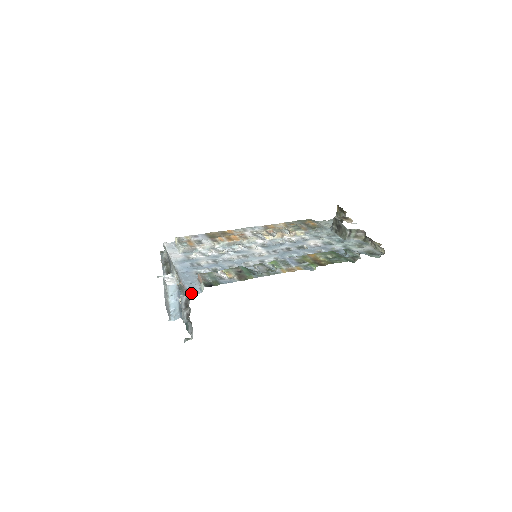
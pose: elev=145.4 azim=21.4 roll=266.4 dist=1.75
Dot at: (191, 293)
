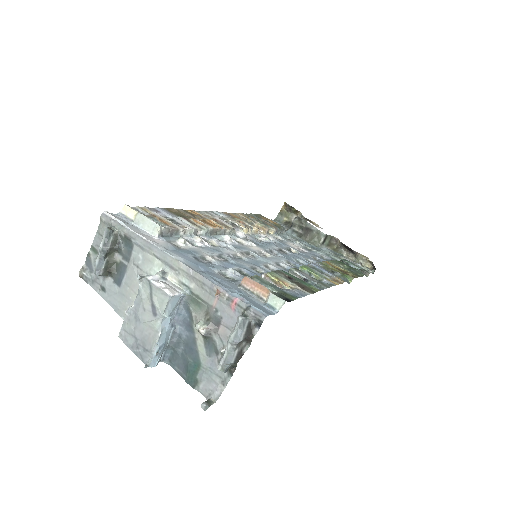
Dot at: (267, 313)
